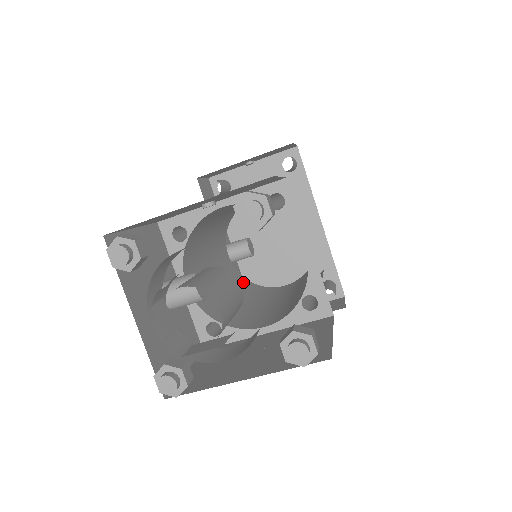
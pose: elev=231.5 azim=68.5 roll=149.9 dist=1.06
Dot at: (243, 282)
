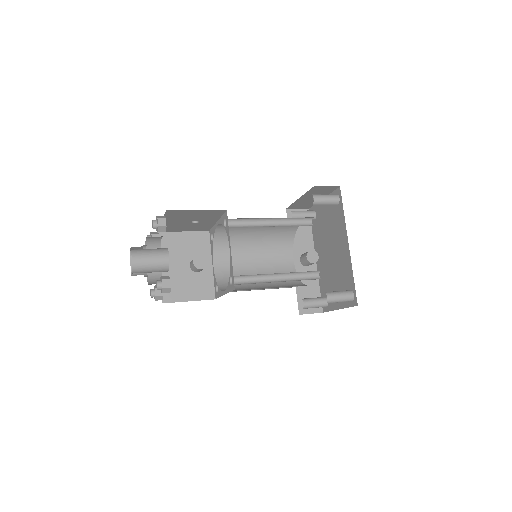
Dot at: occluded
